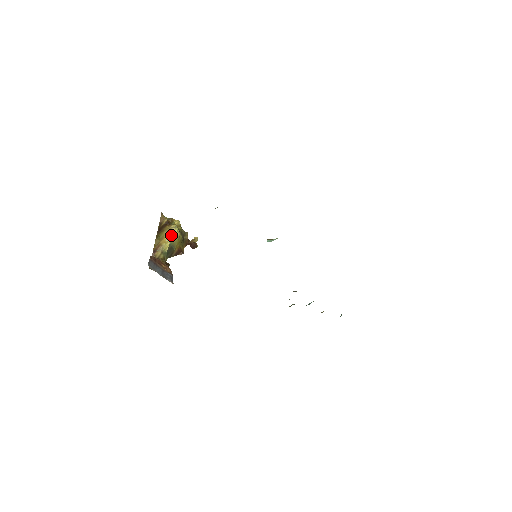
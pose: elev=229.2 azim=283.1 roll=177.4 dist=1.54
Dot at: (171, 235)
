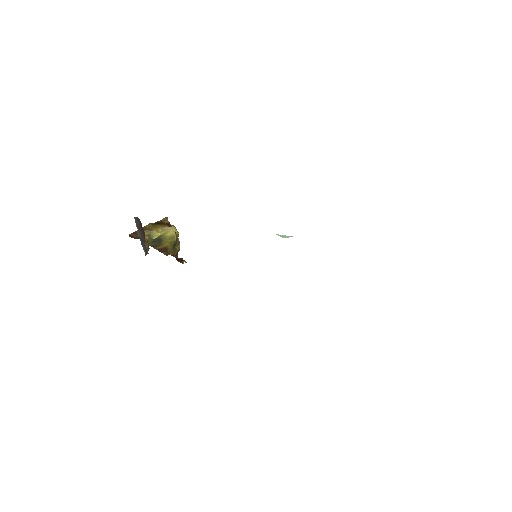
Dot at: (167, 230)
